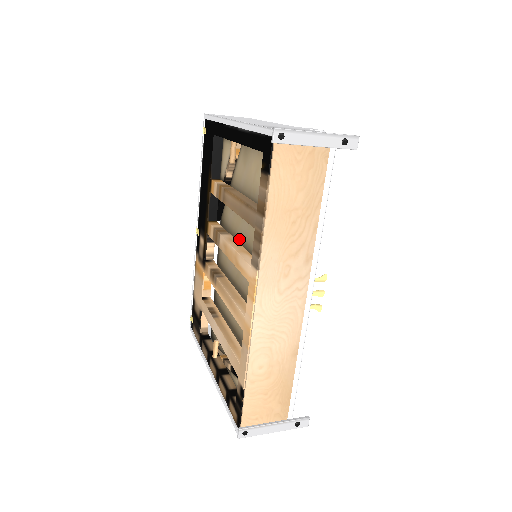
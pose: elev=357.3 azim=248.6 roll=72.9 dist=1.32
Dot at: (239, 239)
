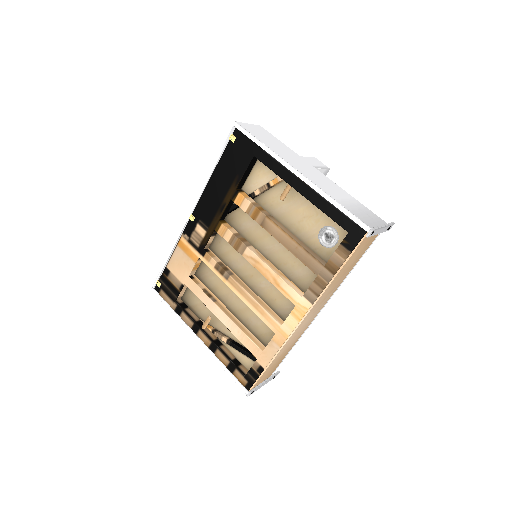
Dot at: (260, 251)
